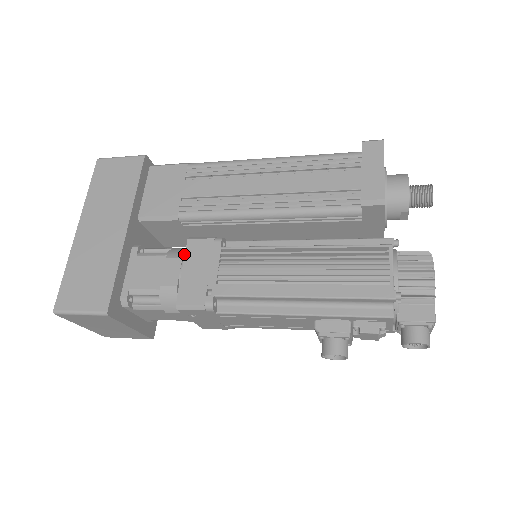
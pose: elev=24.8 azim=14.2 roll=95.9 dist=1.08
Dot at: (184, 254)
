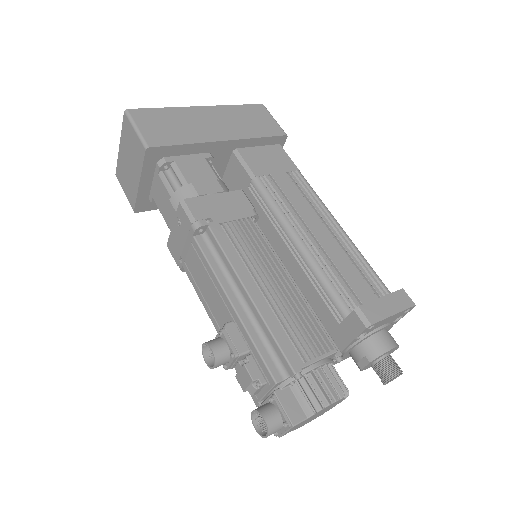
Dot at: (228, 192)
